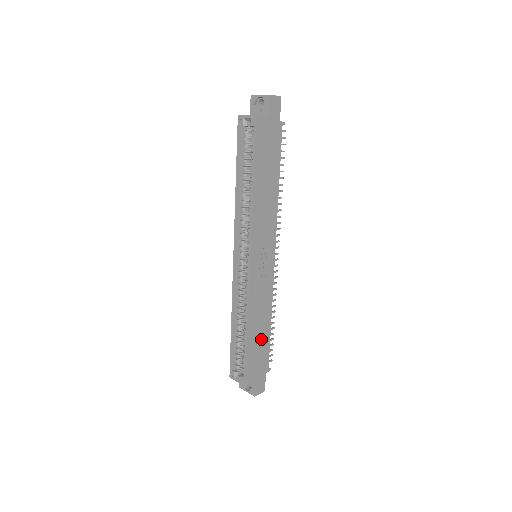
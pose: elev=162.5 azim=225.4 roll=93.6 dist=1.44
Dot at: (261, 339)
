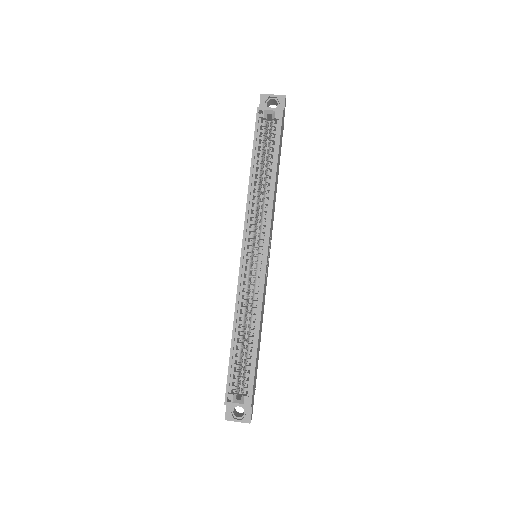
Dot at: (258, 351)
